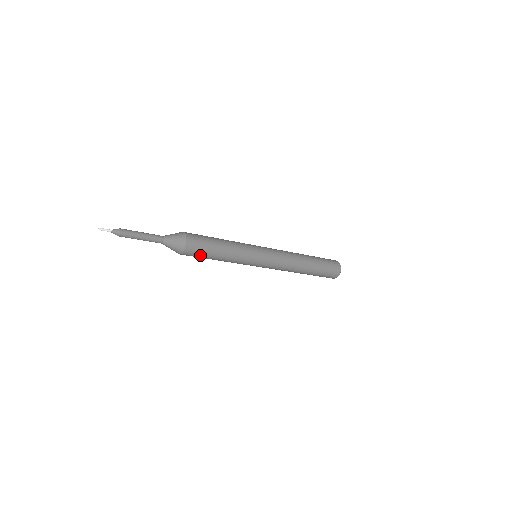
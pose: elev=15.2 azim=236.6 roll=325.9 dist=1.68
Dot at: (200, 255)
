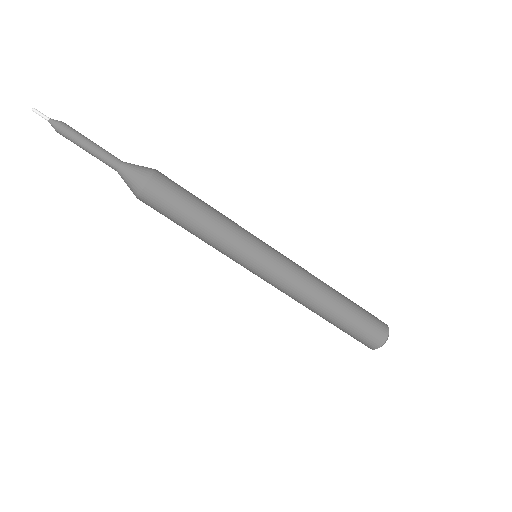
Dot at: (167, 207)
